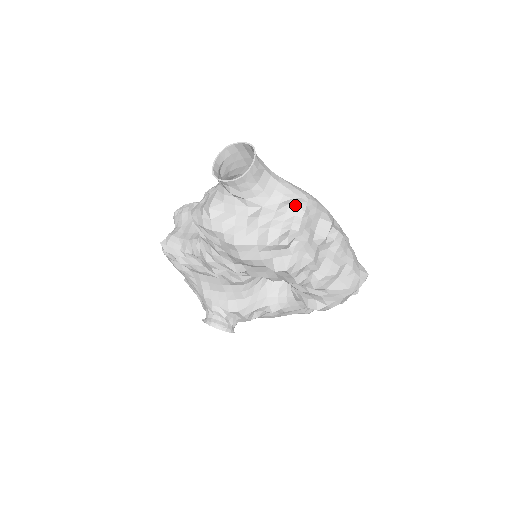
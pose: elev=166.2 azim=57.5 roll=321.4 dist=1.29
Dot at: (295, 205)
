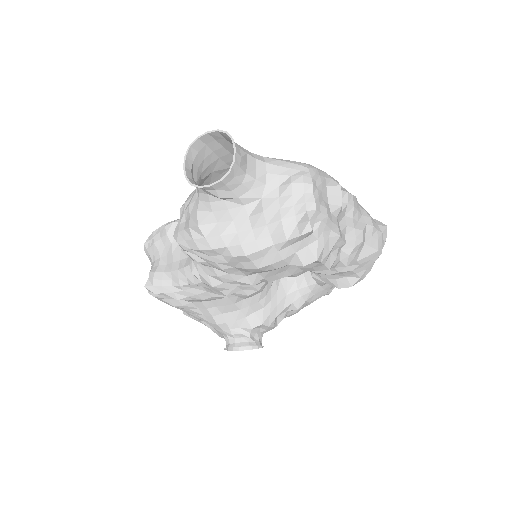
Dot at: (299, 181)
